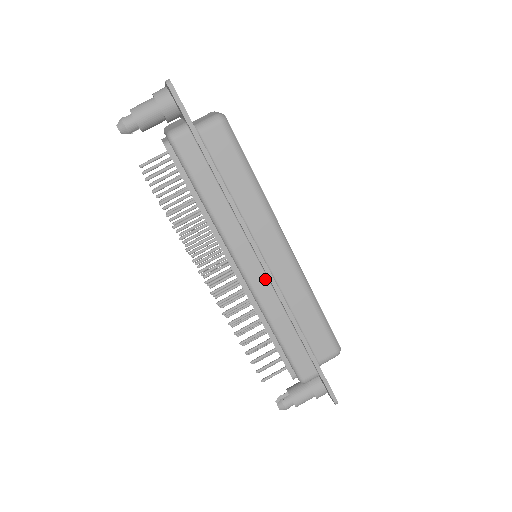
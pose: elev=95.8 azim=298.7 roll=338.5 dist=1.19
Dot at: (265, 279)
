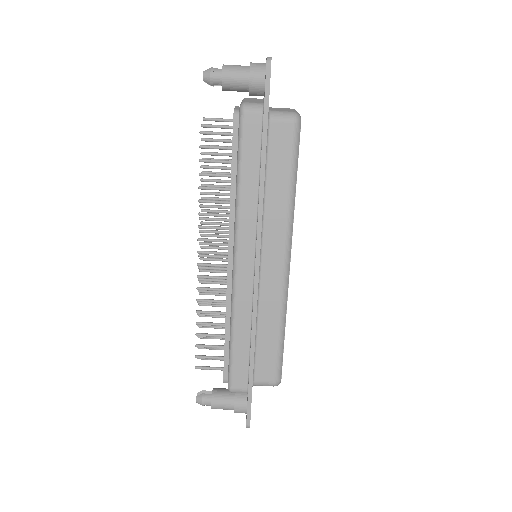
Dot at: (251, 280)
